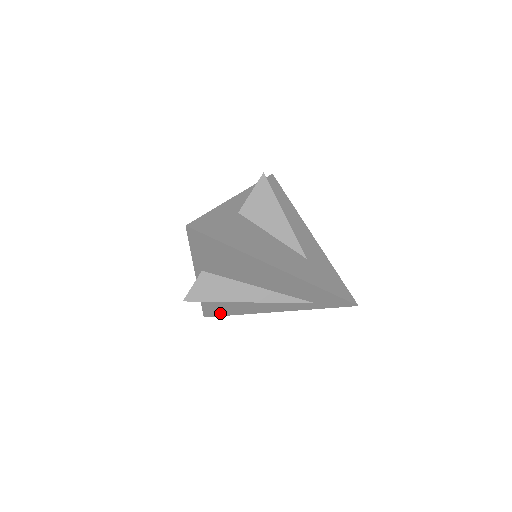
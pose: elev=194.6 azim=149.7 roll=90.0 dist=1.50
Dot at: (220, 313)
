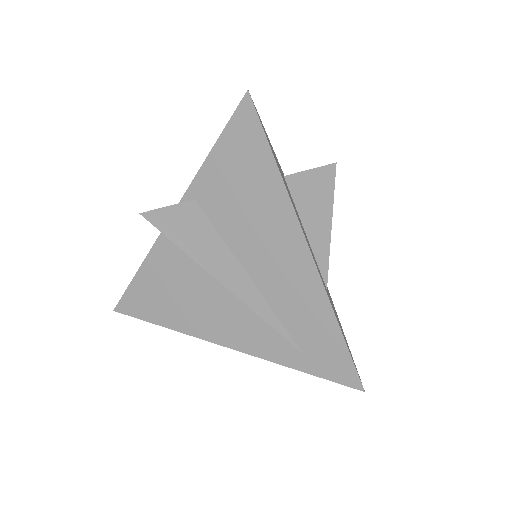
Dot at: (144, 312)
